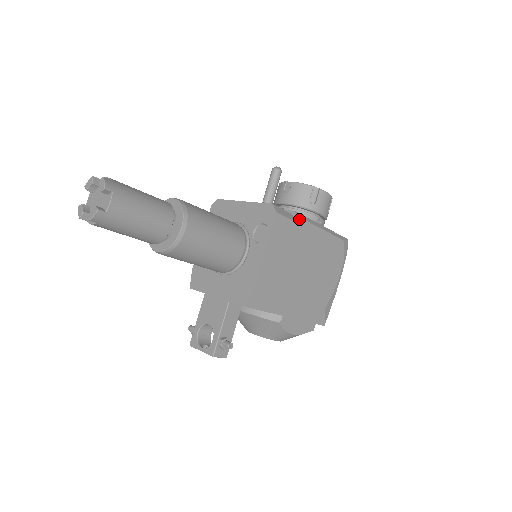
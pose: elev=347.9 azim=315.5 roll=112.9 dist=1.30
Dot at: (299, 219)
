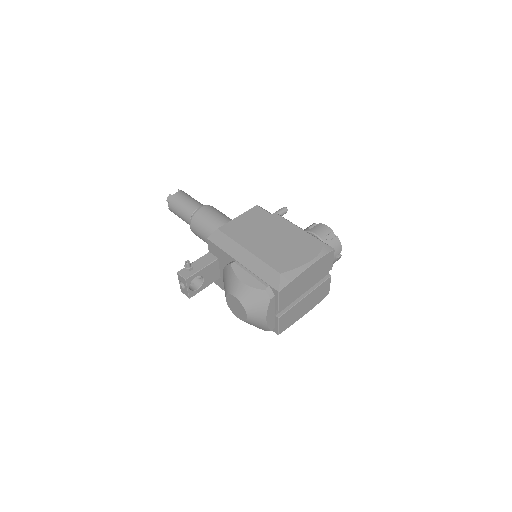
Dot at: (276, 214)
